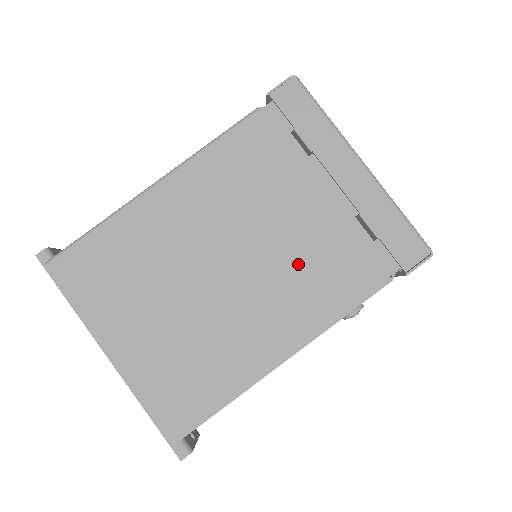
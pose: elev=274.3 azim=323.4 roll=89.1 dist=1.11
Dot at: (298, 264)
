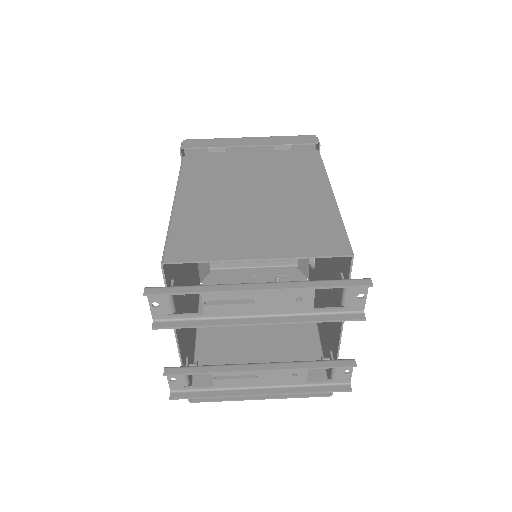
Dot at: (280, 172)
